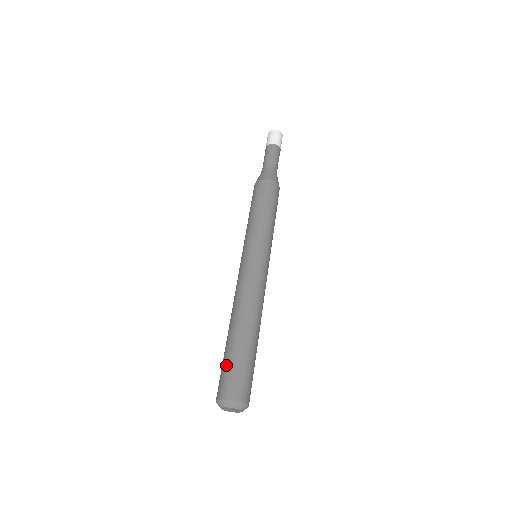
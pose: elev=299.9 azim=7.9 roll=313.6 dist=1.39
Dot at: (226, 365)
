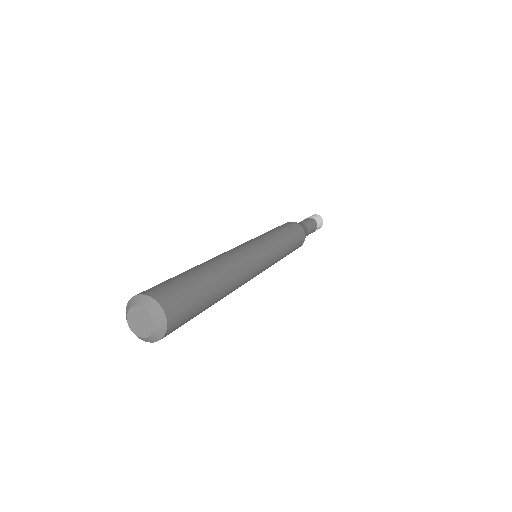
Dot at: occluded
